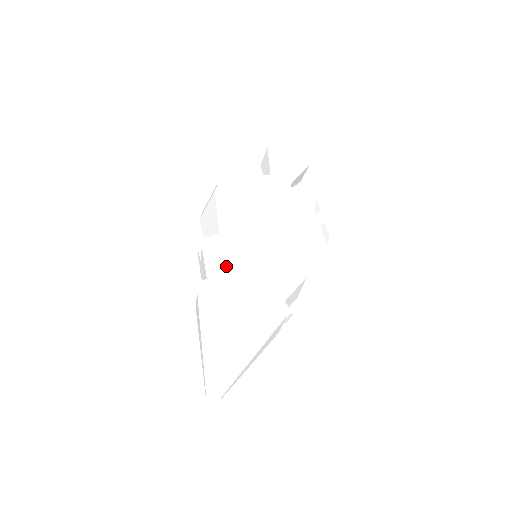
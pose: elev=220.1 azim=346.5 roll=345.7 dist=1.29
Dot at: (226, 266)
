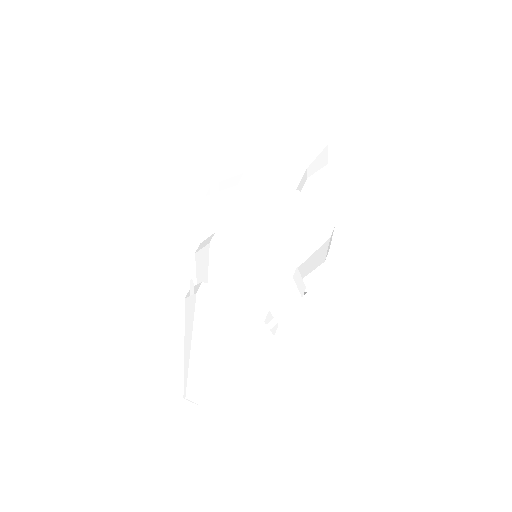
Dot at: (205, 273)
